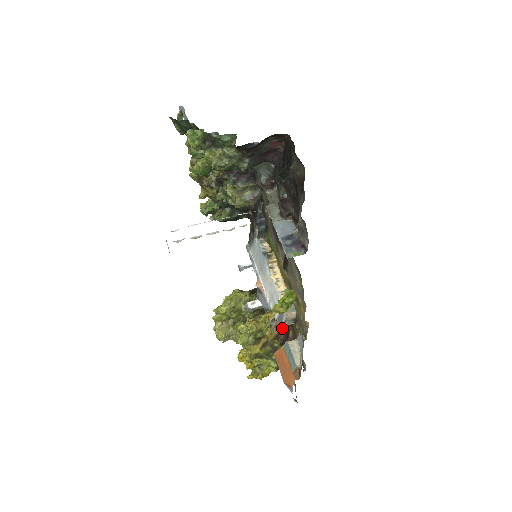
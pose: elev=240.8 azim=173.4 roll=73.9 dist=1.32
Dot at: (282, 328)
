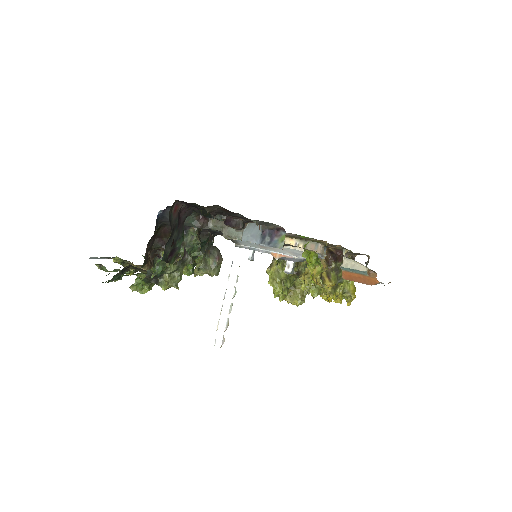
Dot at: occluded
